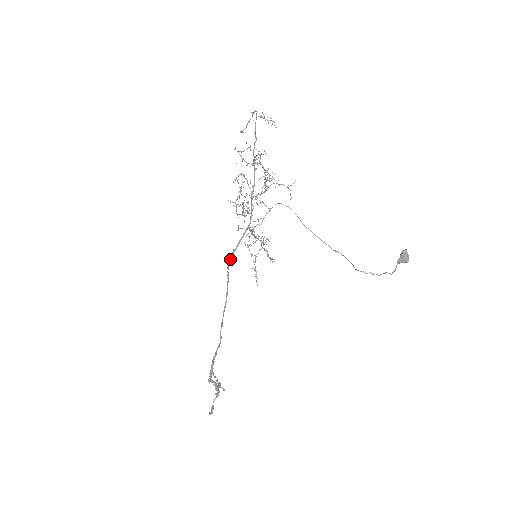
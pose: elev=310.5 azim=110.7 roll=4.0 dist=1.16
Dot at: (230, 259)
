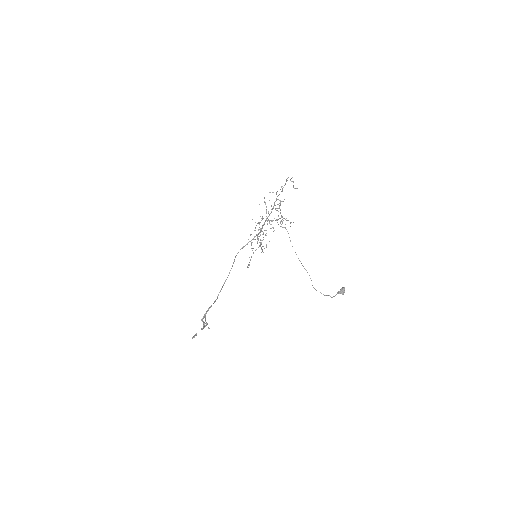
Dot at: occluded
